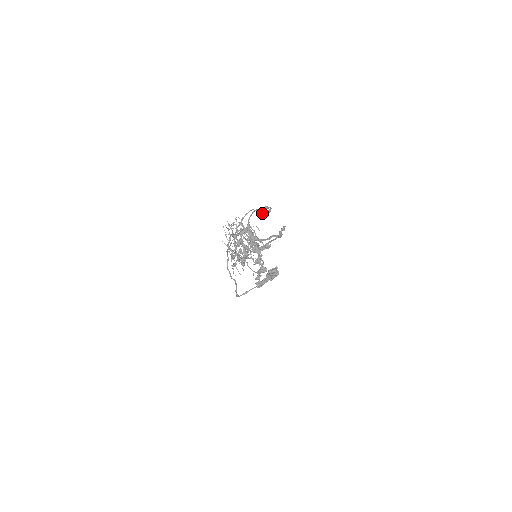
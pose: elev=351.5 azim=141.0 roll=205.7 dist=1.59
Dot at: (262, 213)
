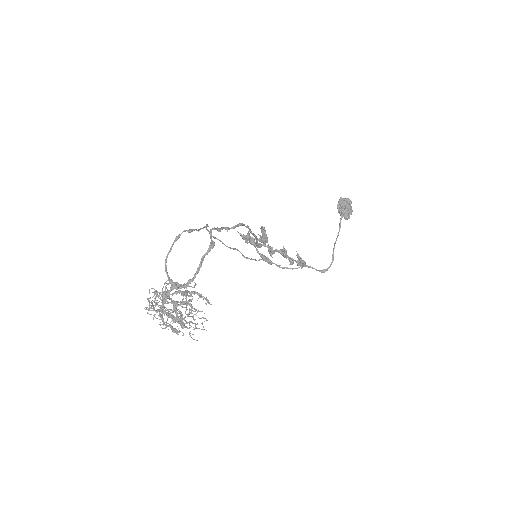
Dot at: (207, 226)
